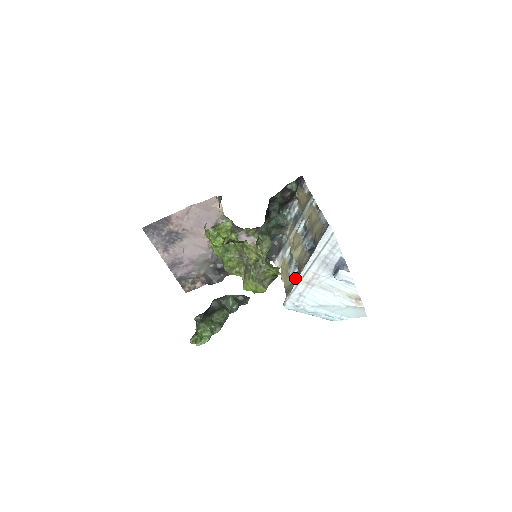
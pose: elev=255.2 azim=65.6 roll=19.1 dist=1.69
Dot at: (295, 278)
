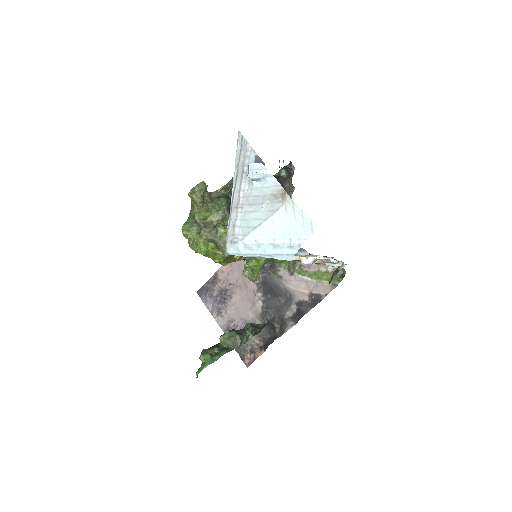
Dot at: occluded
